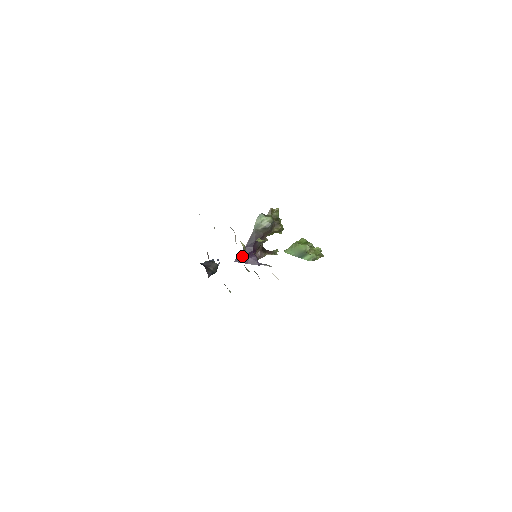
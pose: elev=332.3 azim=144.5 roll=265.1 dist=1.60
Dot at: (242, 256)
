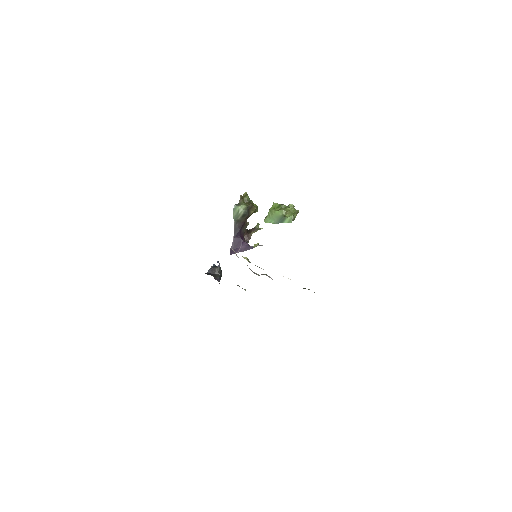
Dot at: (234, 247)
